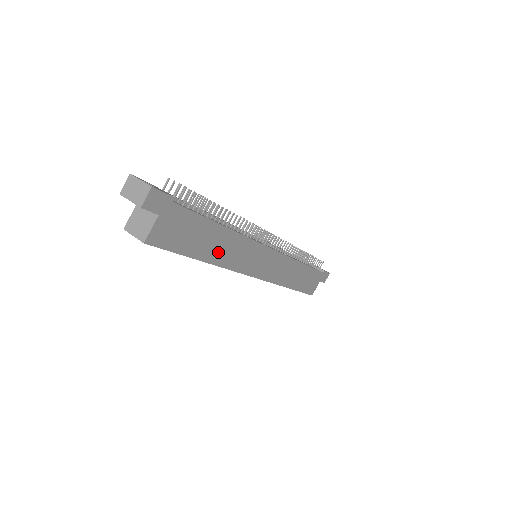
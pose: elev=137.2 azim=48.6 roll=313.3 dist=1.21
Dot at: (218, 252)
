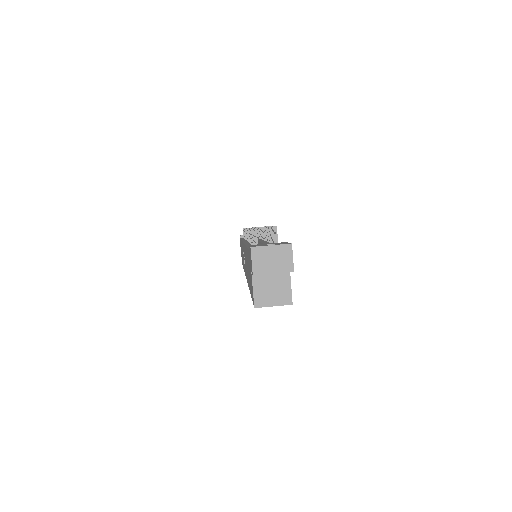
Dot at: occluded
